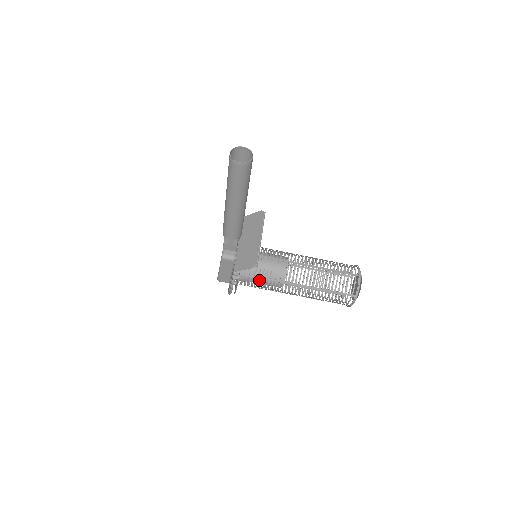
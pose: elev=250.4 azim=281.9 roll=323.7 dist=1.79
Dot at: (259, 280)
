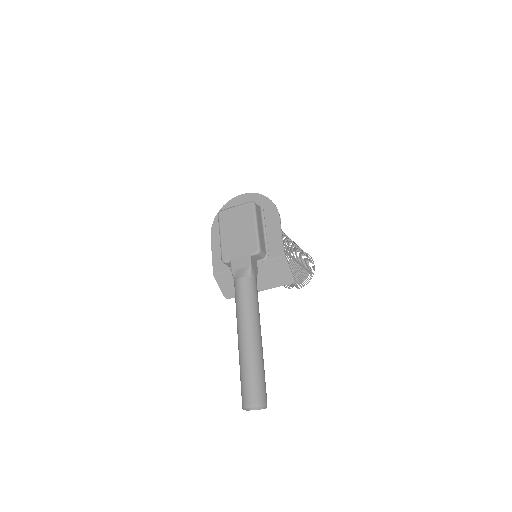
Dot at: occluded
